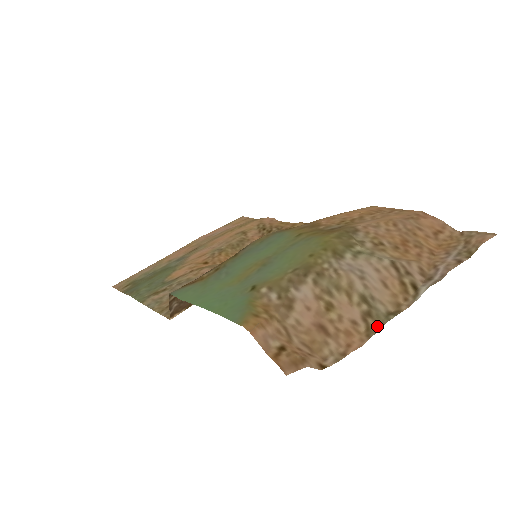
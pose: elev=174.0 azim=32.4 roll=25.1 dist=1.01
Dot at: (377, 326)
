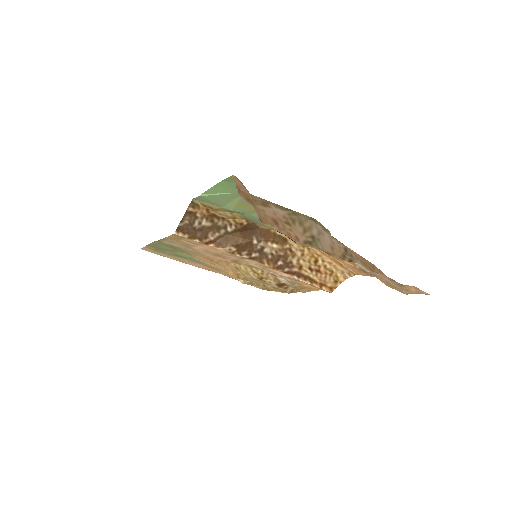
Dot at: (310, 246)
